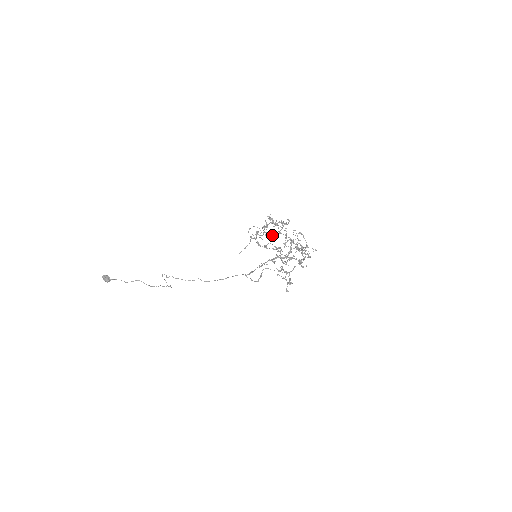
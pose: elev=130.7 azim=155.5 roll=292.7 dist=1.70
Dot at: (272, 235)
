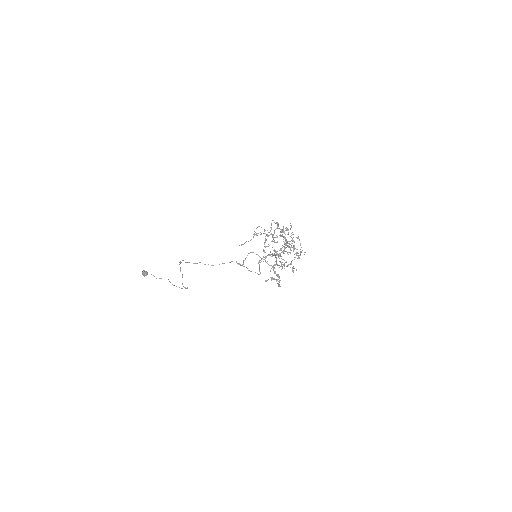
Dot at: (274, 237)
